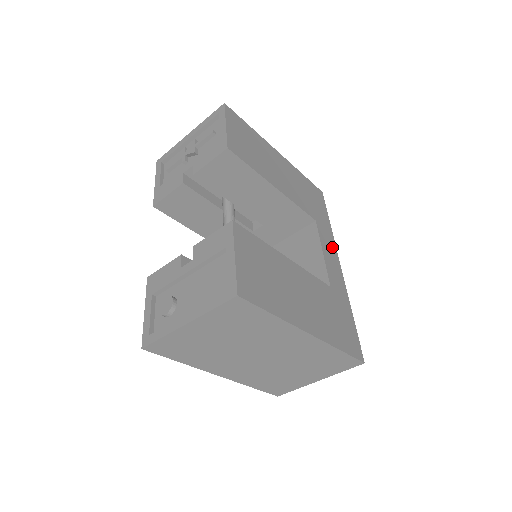
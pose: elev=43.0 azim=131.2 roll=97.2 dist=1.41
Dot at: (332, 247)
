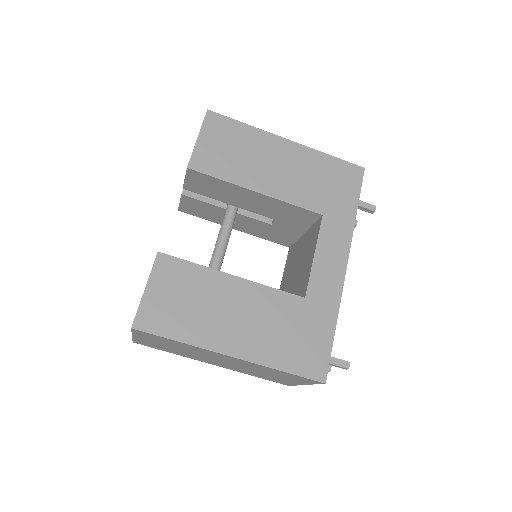
Dot at: (341, 244)
